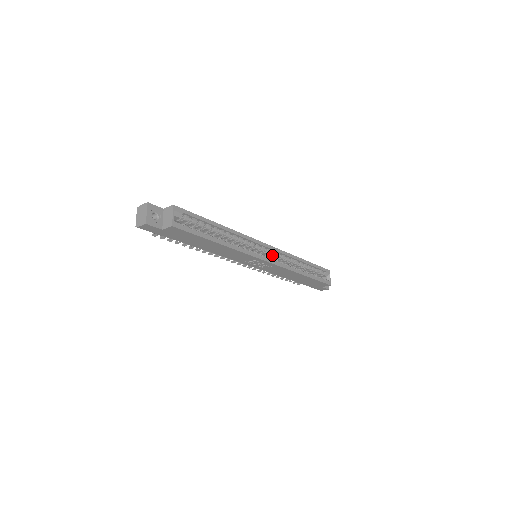
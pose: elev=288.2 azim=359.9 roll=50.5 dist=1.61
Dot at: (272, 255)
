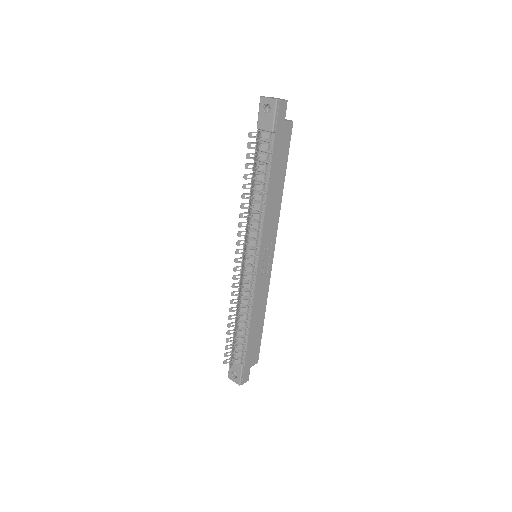
Dot at: occluded
